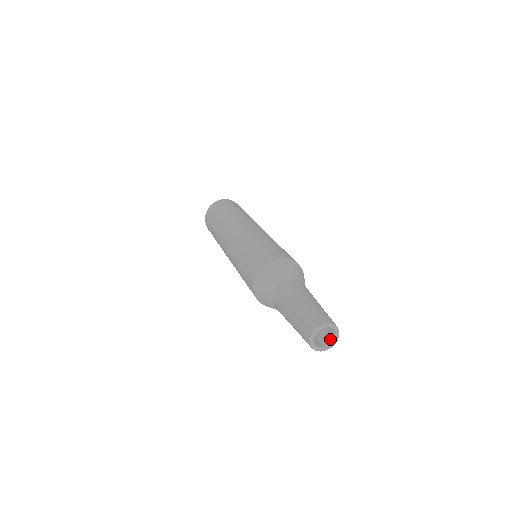
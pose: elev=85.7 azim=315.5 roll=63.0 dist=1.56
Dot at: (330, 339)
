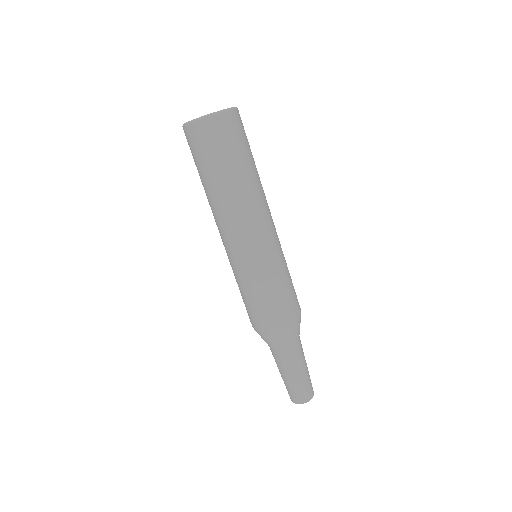
Dot at: occluded
